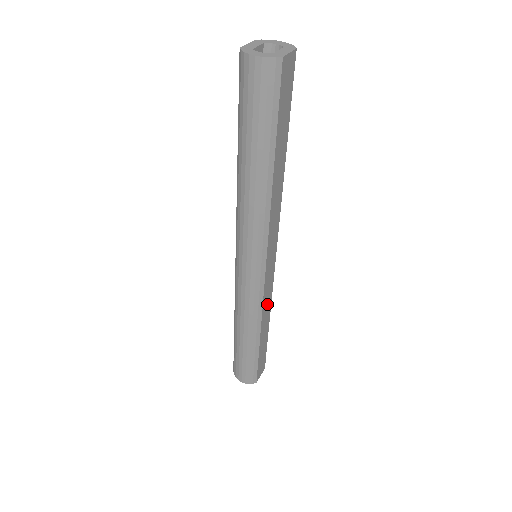
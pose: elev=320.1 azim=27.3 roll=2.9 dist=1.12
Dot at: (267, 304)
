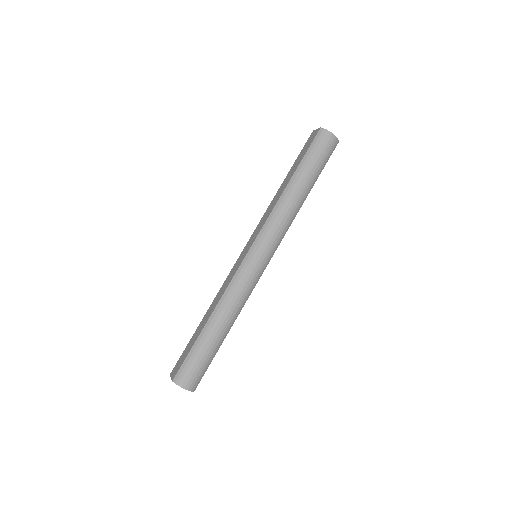
Dot at: occluded
